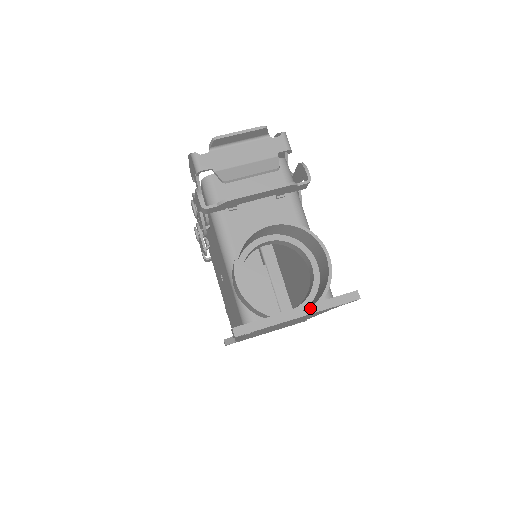
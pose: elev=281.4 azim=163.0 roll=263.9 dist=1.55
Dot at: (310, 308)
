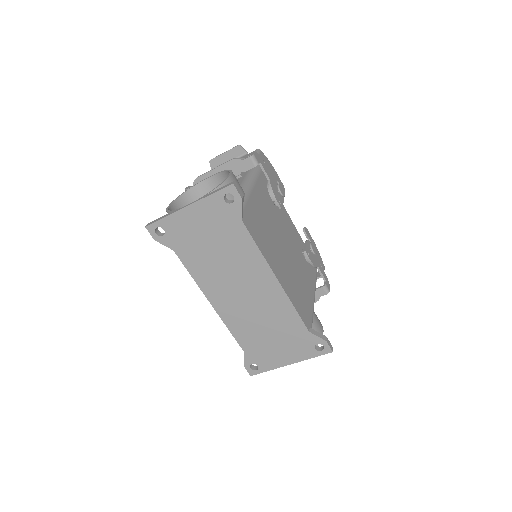
Dot at: (197, 200)
